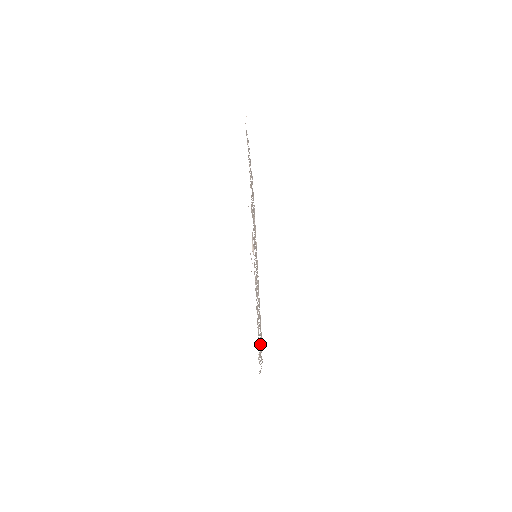
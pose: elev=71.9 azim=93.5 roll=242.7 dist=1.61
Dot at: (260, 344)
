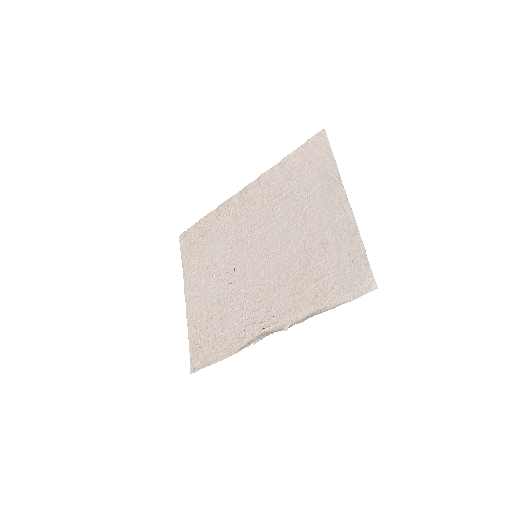
Dot at: (200, 309)
